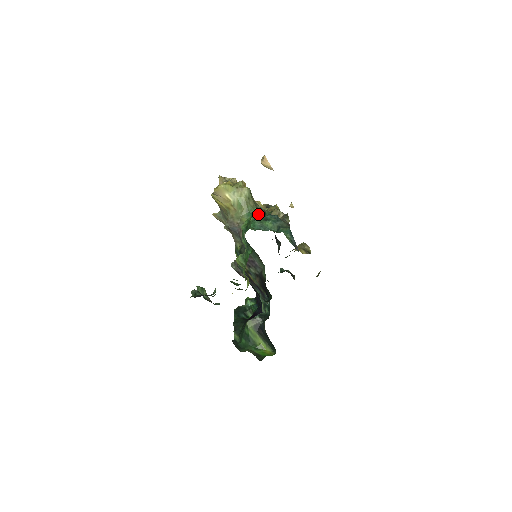
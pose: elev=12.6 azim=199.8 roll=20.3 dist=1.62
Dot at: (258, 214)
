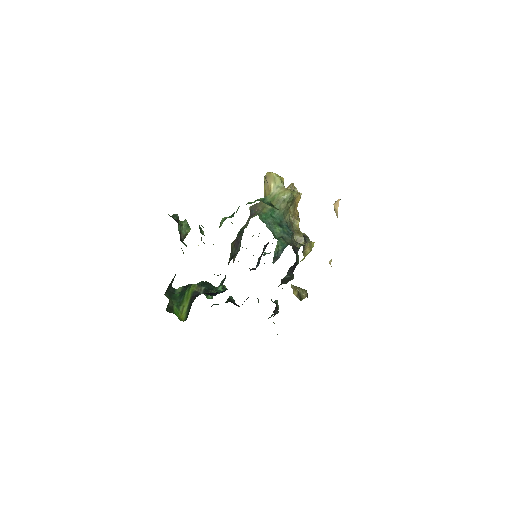
Dot at: (266, 200)
